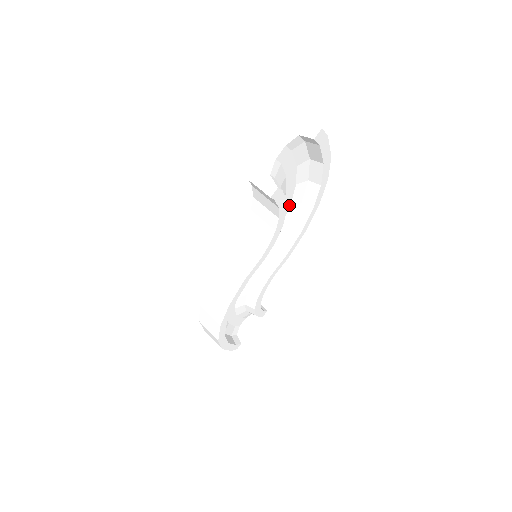
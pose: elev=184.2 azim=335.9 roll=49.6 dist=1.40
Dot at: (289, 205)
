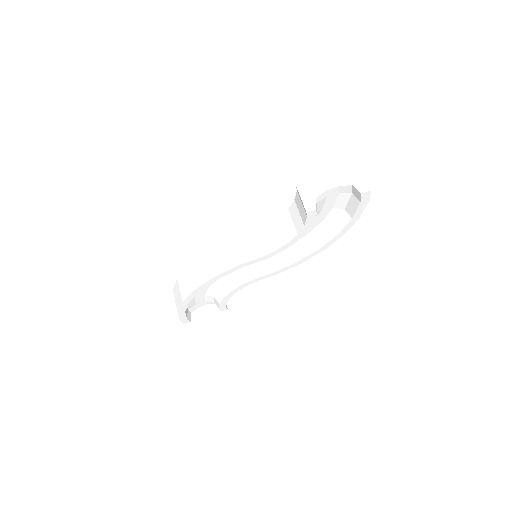
Dot at: (306, 234)
